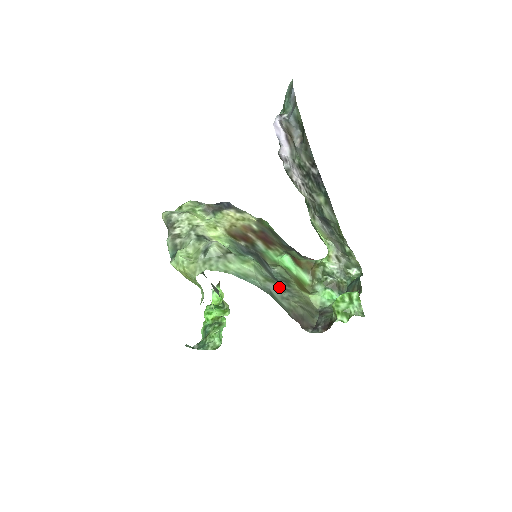
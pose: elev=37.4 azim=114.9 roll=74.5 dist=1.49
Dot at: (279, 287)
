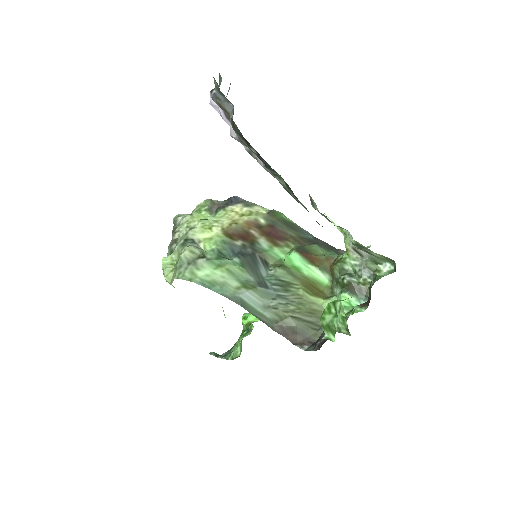
Dot at: (263, 294)
